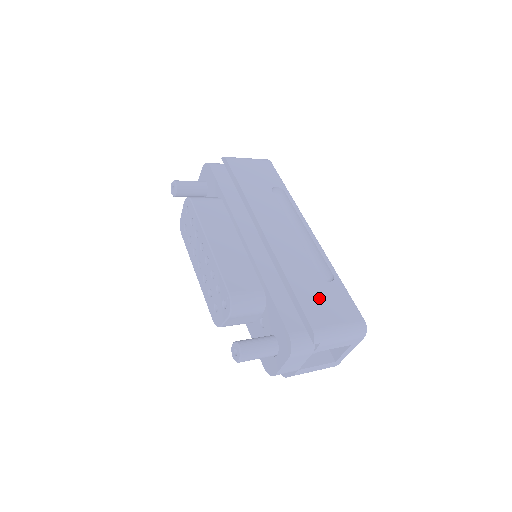
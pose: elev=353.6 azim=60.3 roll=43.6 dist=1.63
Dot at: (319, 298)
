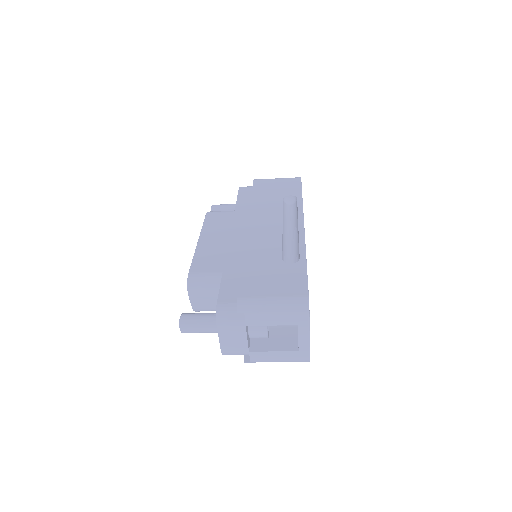
Dot at: (266, 275)
